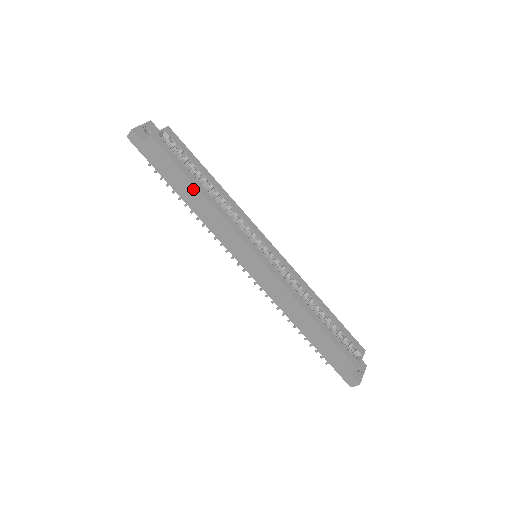
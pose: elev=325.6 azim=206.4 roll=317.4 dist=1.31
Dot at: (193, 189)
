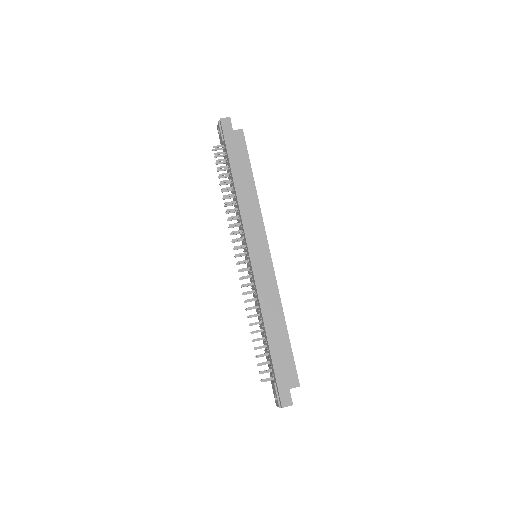
Dot at: (250, 178)
